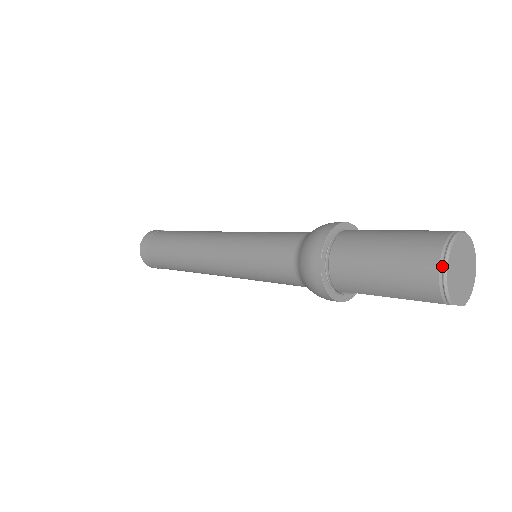
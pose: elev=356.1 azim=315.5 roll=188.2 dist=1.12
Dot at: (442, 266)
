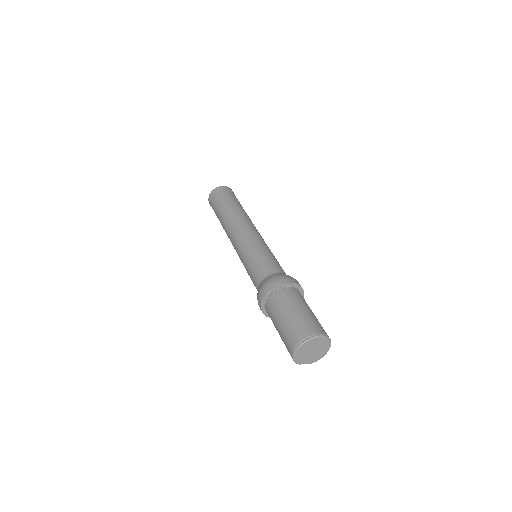
Dot at: (295, 350)
